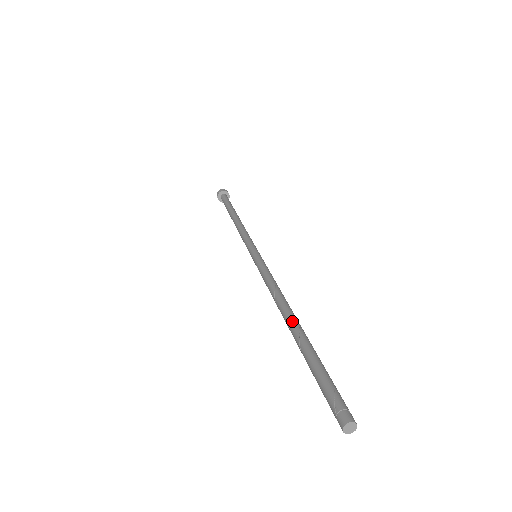
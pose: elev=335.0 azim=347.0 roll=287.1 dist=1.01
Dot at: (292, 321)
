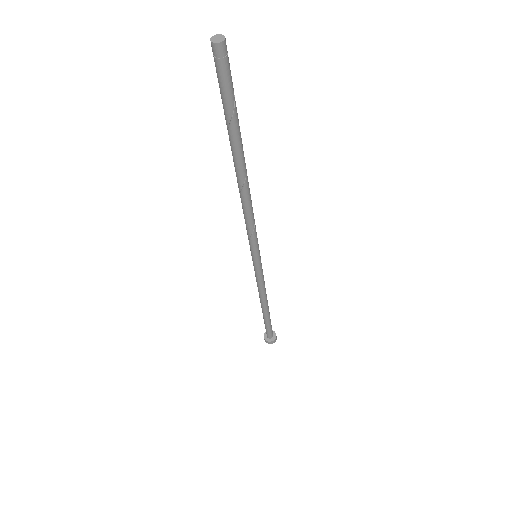
Dot at: occluded
